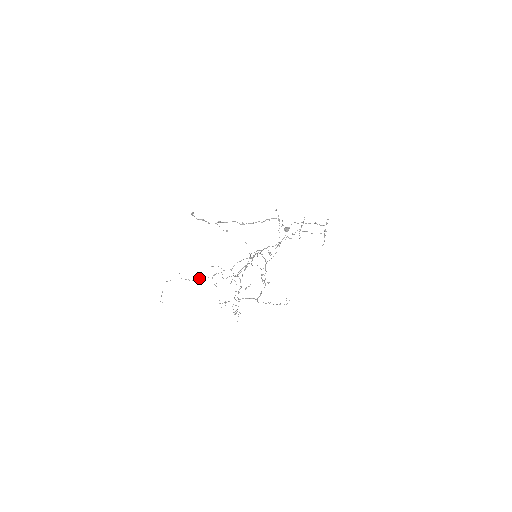
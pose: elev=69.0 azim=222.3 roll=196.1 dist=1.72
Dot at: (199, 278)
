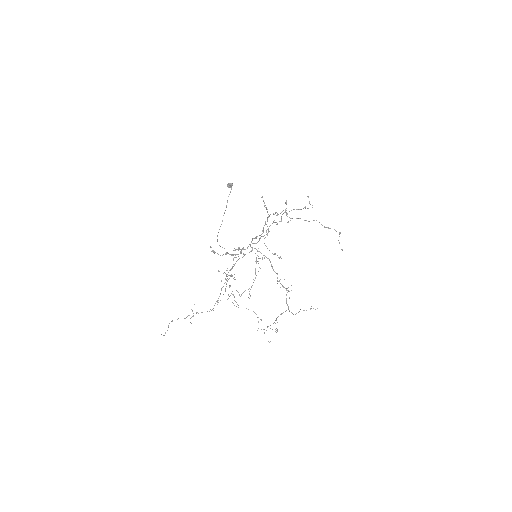
Dot at: occluded
